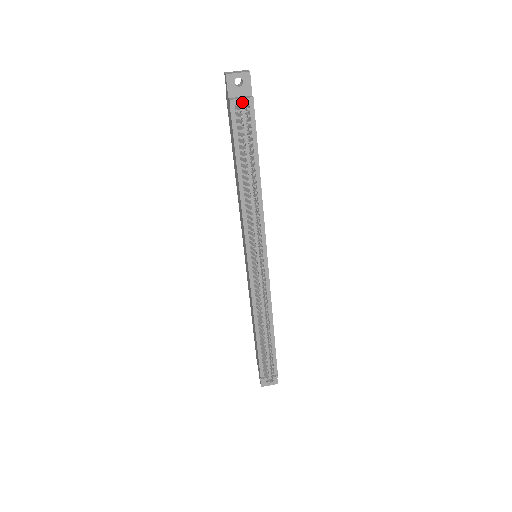
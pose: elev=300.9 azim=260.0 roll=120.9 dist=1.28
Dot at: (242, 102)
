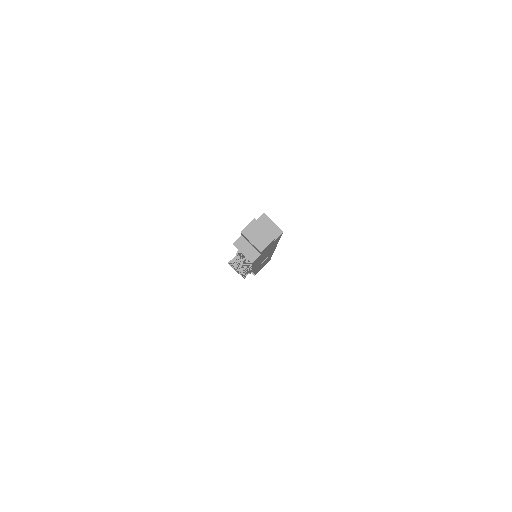
Dot at: (243, 254)
